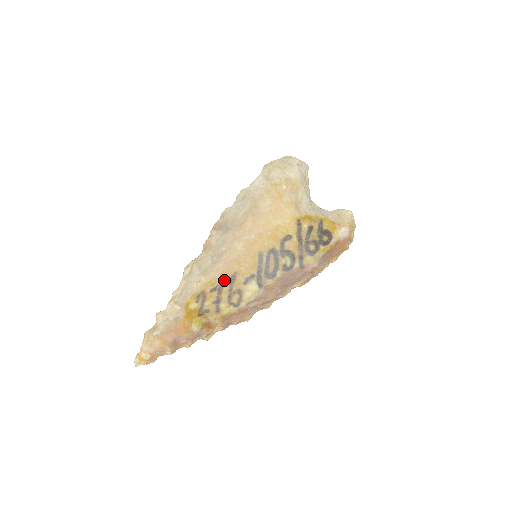
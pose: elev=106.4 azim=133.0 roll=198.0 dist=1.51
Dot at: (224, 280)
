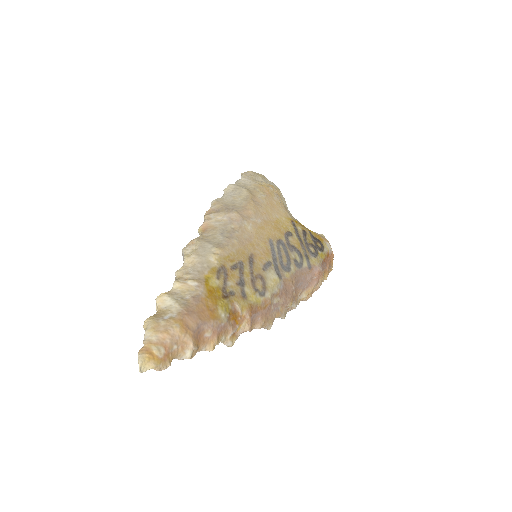
Dot at: (242, 259)
